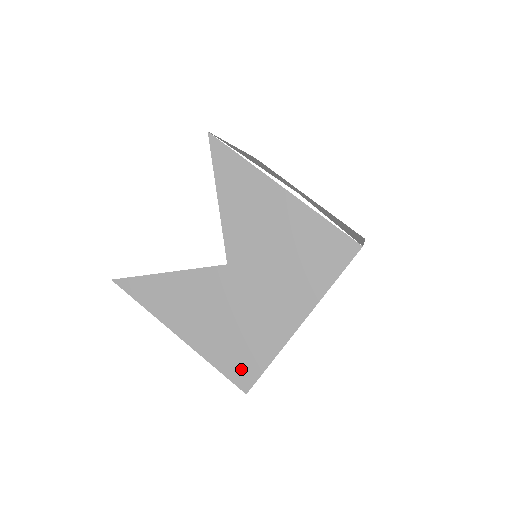
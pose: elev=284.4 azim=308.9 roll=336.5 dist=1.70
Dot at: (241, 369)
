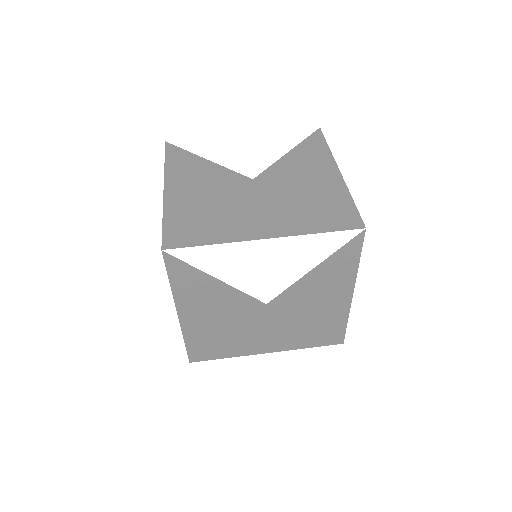
Dot at: (181, 233)
